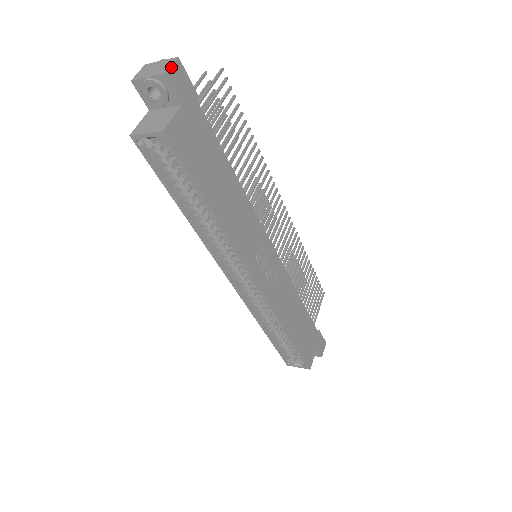
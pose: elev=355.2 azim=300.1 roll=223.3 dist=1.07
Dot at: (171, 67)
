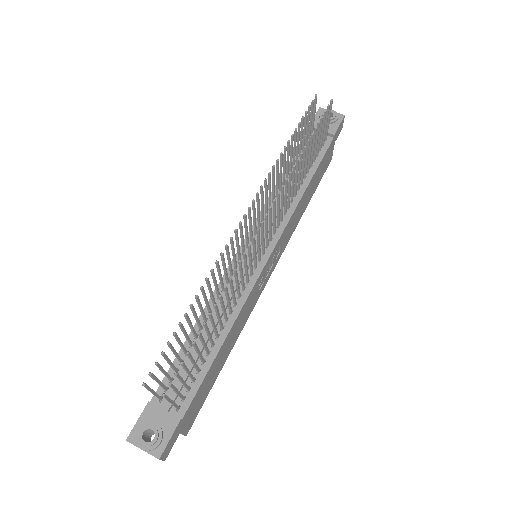
Dot at: (163, 460)
